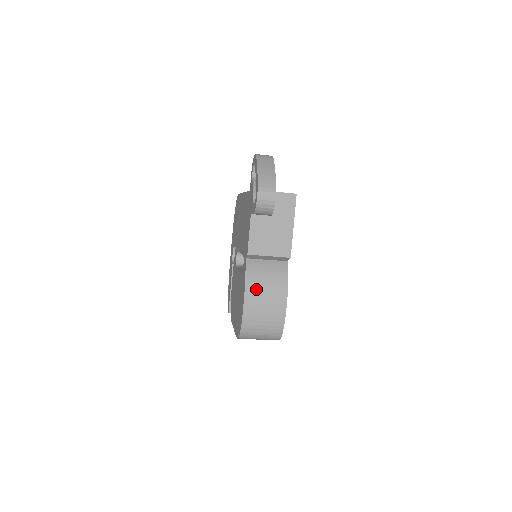
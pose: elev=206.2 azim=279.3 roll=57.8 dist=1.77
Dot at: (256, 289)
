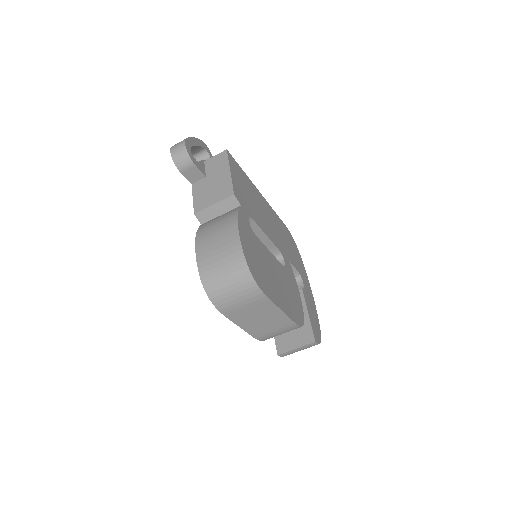
Dot at: (206, 235)
